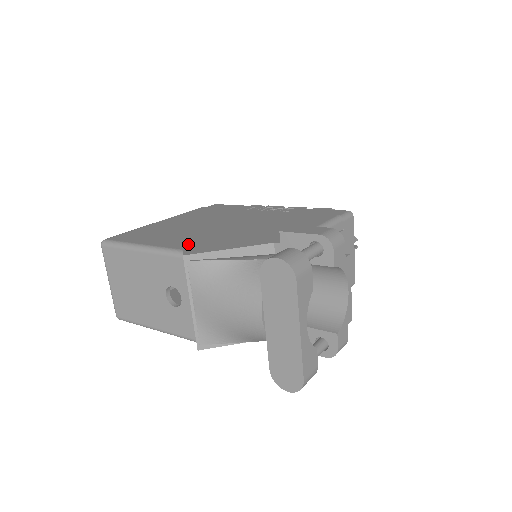
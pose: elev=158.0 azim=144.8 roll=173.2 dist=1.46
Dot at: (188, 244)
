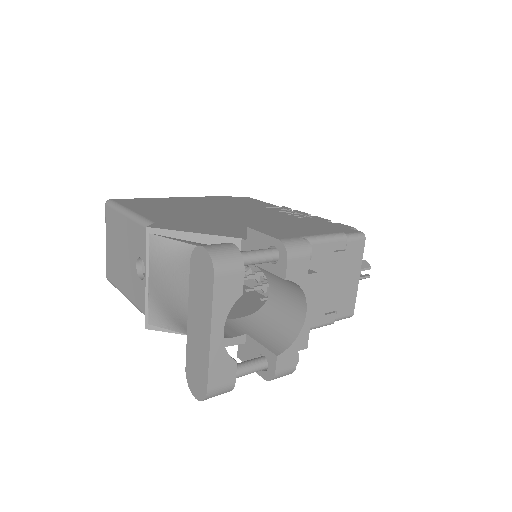
Dot at: (166, 219)
